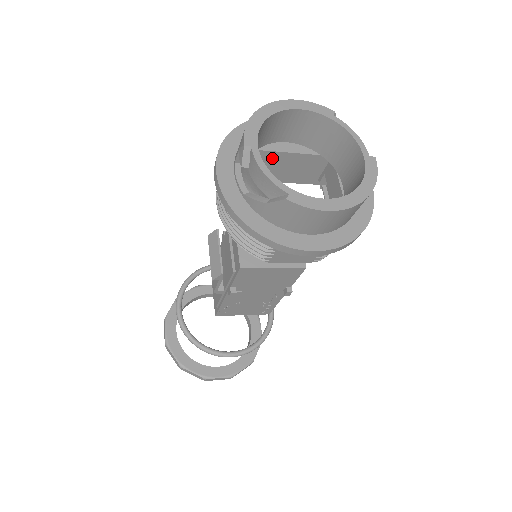
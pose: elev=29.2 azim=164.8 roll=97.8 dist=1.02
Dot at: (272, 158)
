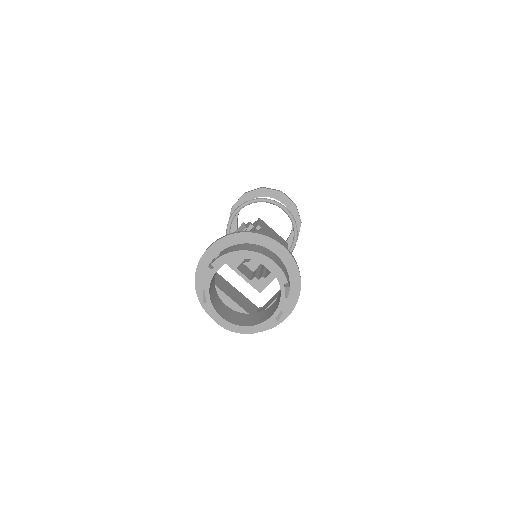
Dot at: occluded
